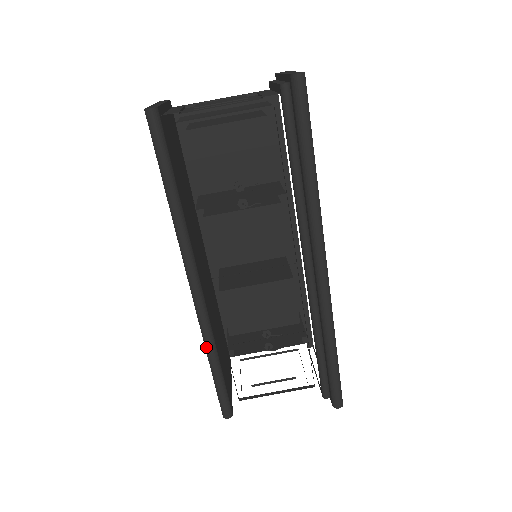
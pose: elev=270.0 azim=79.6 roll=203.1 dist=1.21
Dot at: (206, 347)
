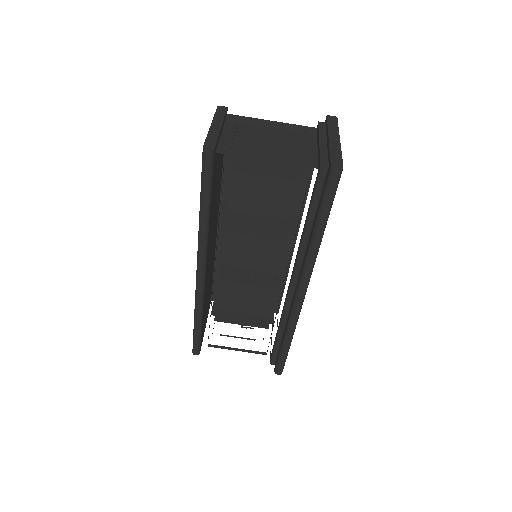
Dot at: (195, 311)
